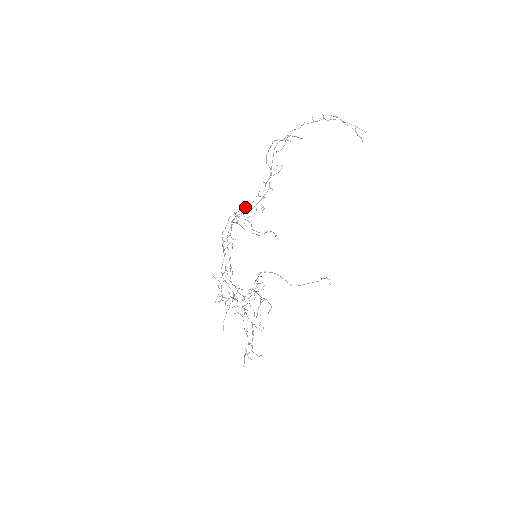
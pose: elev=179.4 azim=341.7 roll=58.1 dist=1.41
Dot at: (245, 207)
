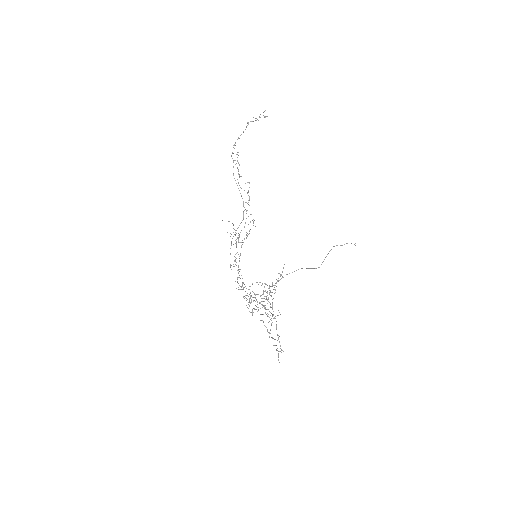
Dot at: occluded
